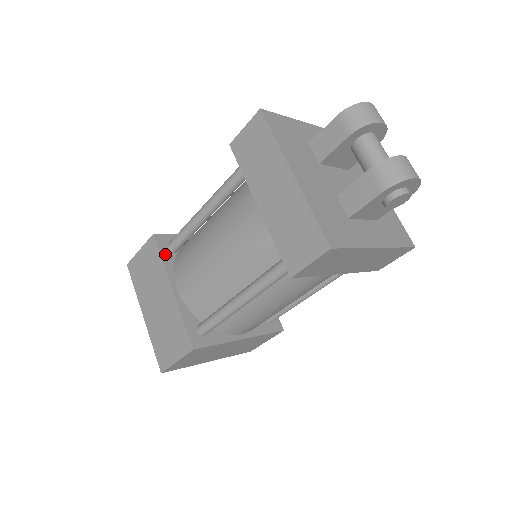
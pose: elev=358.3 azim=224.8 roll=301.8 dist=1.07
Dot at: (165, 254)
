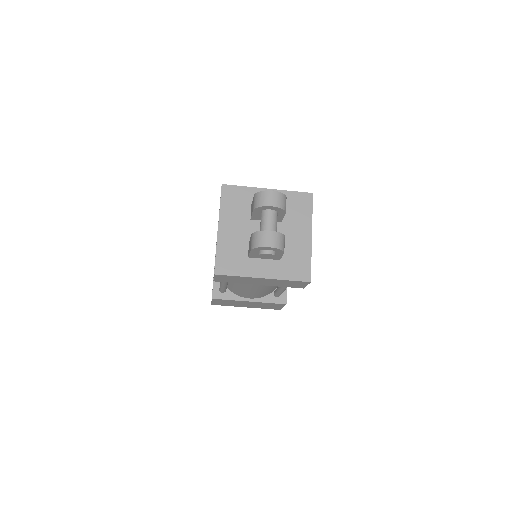
Dot at: occluded
